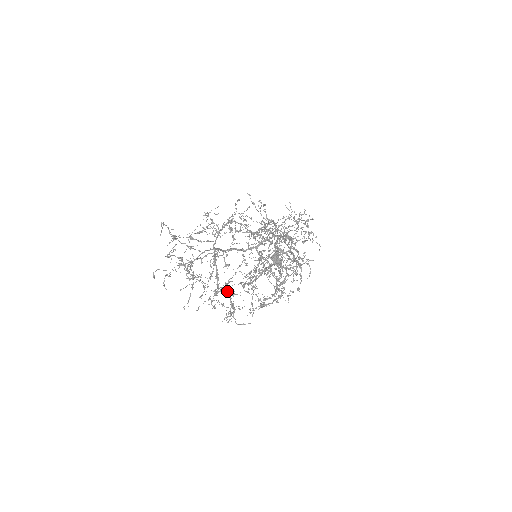
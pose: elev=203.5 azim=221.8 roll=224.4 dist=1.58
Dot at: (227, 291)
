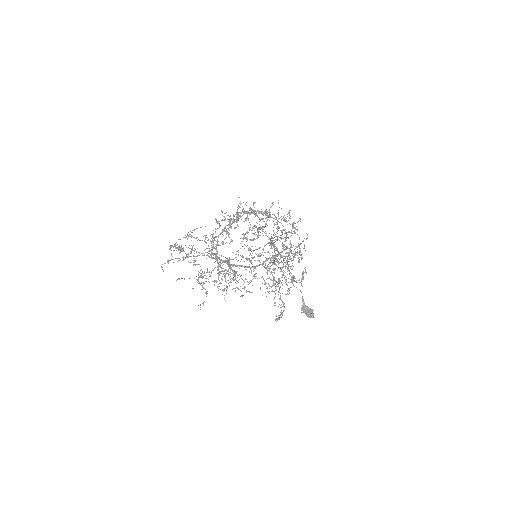
Dot at: occluded
